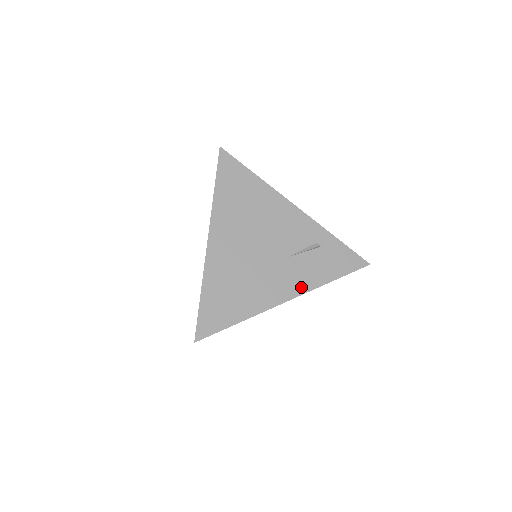
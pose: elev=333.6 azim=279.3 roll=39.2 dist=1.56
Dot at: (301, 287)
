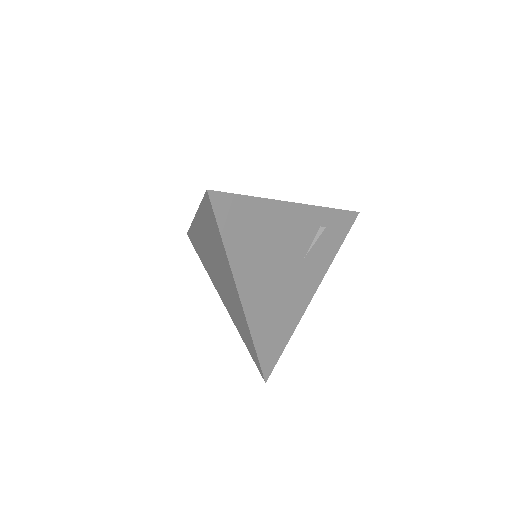
Dot at: (320, 274)
